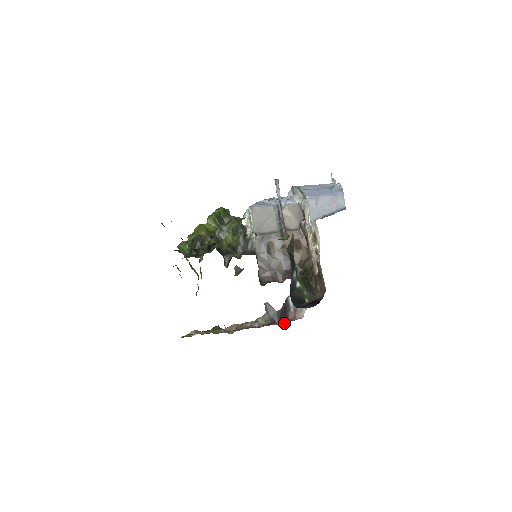
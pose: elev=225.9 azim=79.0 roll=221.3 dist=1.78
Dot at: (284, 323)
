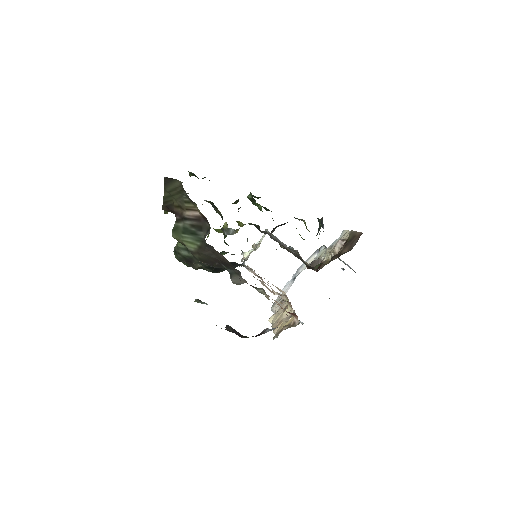
Dot at: occluded
